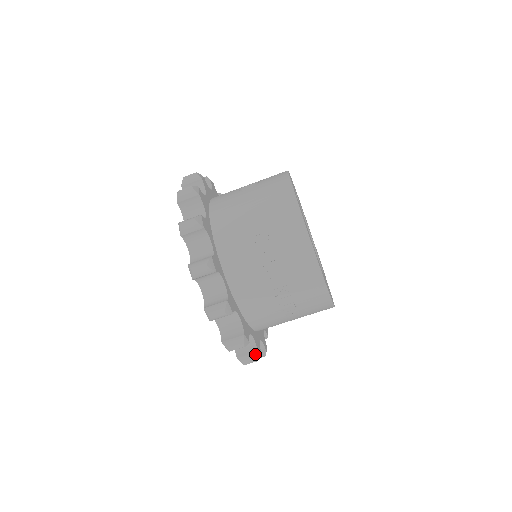
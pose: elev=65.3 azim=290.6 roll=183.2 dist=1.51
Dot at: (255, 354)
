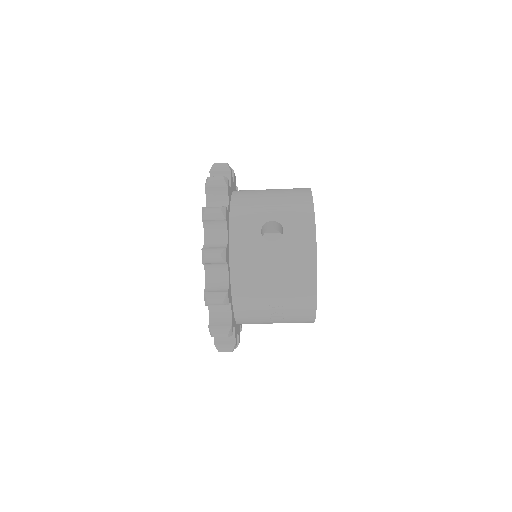
Dot at: occluded
